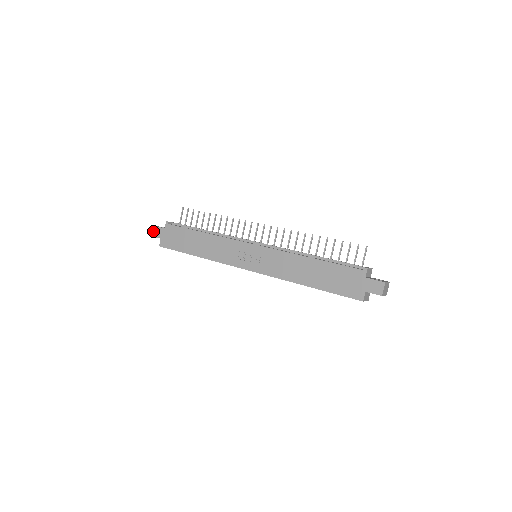
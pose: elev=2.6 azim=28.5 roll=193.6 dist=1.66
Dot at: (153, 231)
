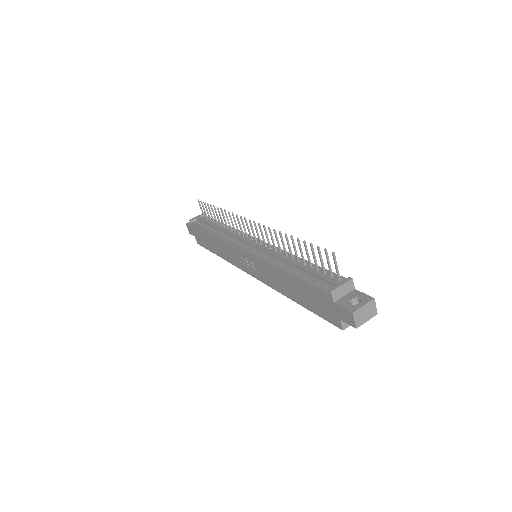
Dot at: (188, 229)
